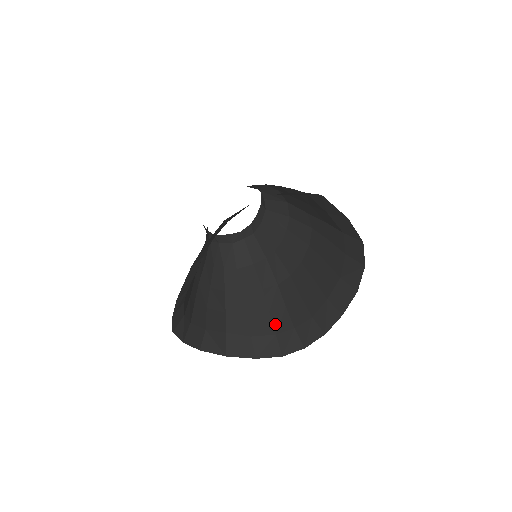
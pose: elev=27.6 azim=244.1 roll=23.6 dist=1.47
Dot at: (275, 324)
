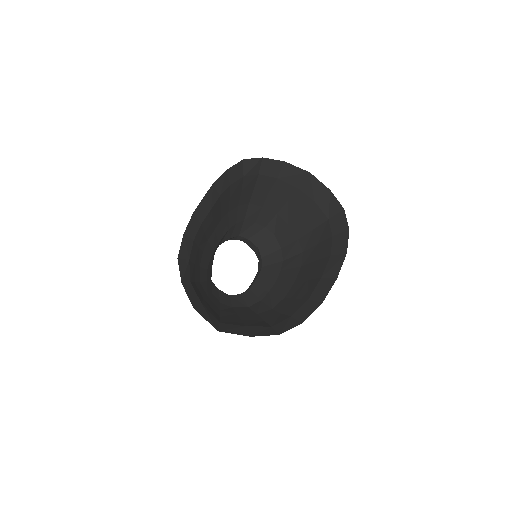
Dot at: (270, 323)
